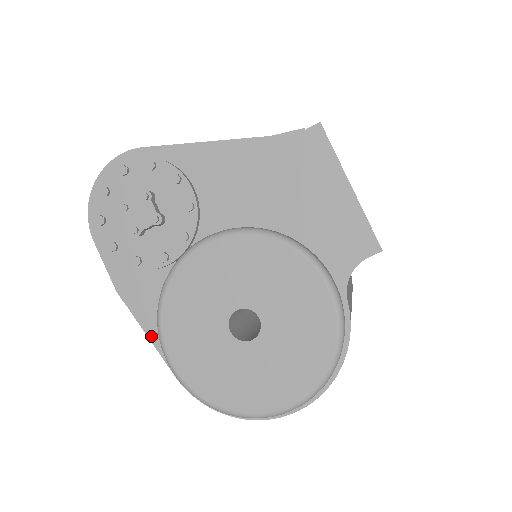
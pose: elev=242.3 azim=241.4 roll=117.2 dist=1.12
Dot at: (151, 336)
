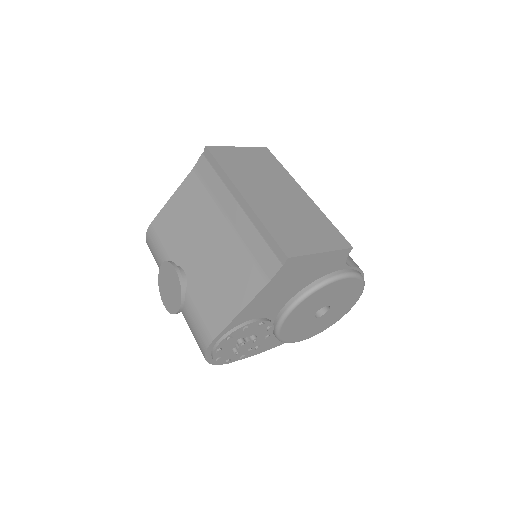
Dot at: occluded
